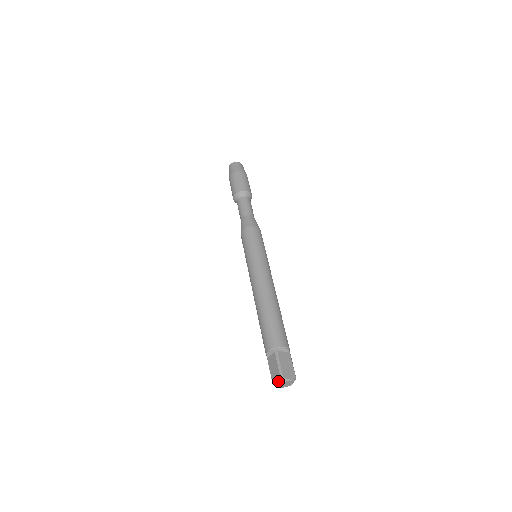
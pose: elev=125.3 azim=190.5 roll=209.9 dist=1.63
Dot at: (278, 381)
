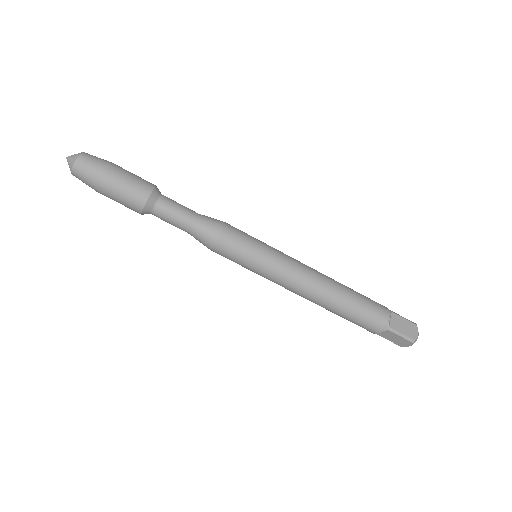
Dot at: occluded
